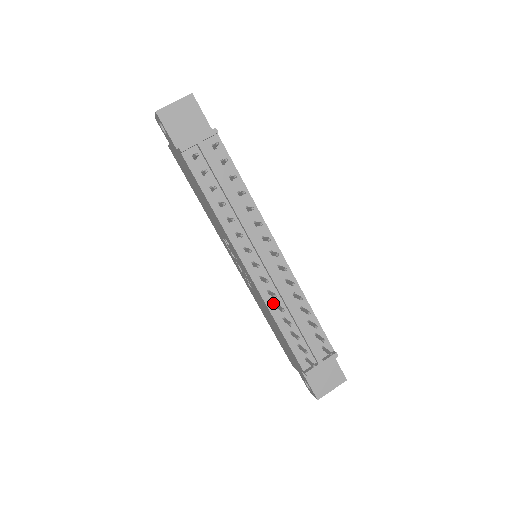
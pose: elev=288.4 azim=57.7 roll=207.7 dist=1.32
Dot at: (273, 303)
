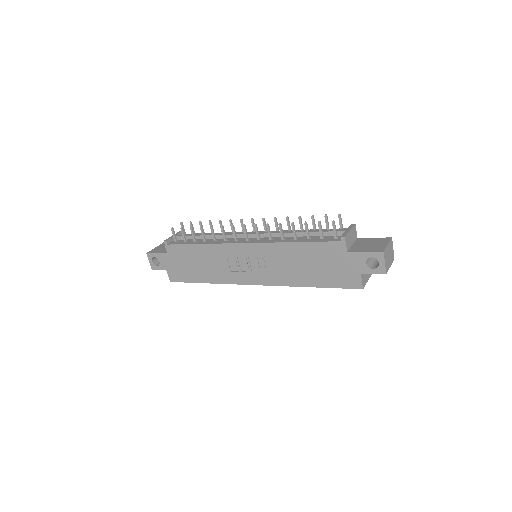
Dot at: (279, 240)
